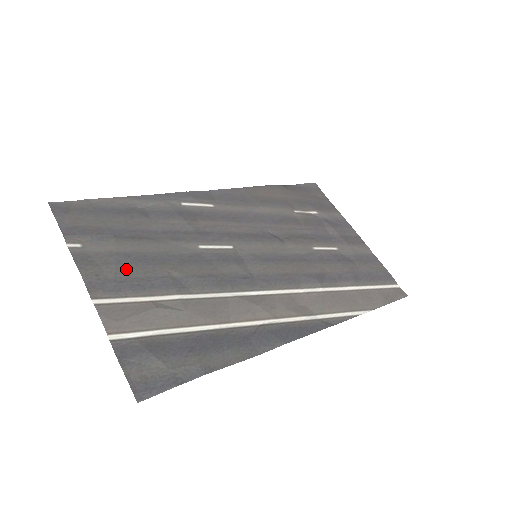
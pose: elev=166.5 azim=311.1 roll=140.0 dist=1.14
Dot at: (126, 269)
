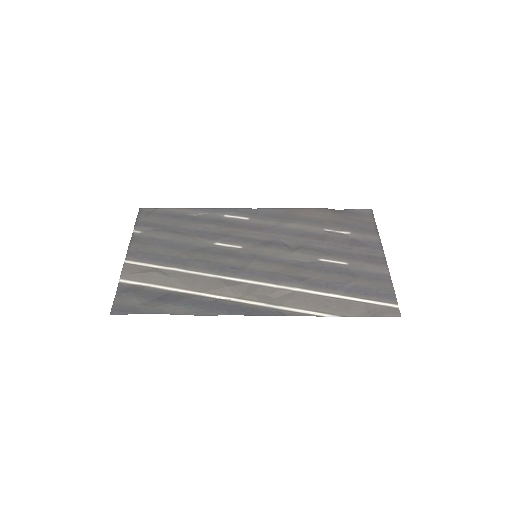
Dot at: (155, 248)
